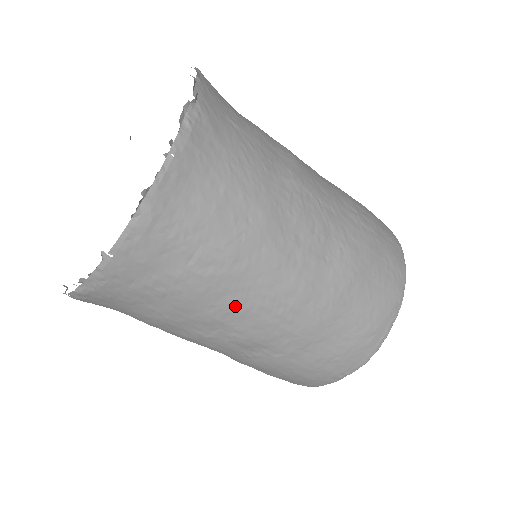
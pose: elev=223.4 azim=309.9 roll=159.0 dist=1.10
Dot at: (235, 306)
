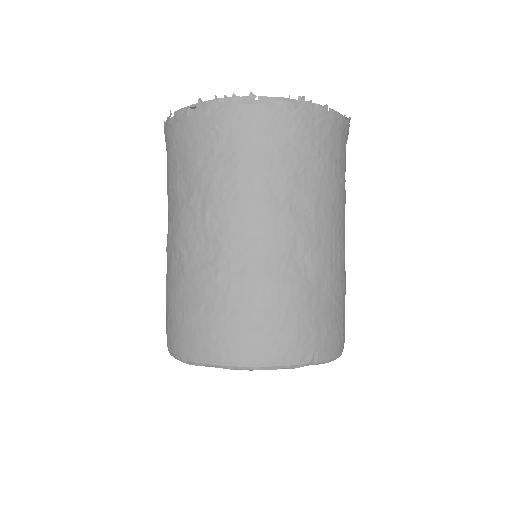
Dot at: (328, 211)
